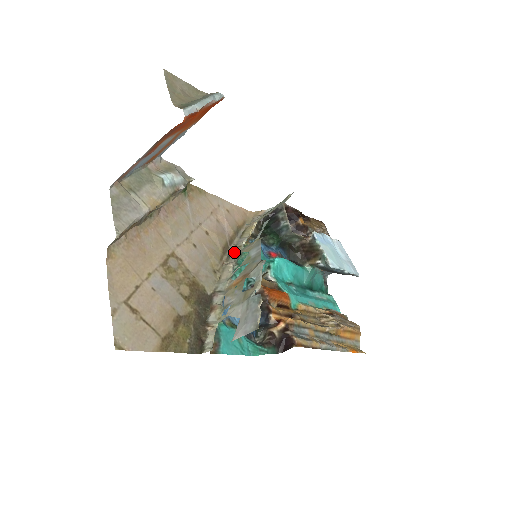
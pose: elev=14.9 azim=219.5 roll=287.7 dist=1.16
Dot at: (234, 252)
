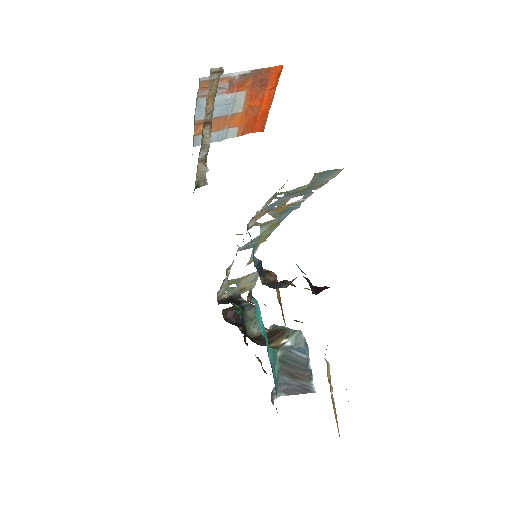
Dot at: occluded
